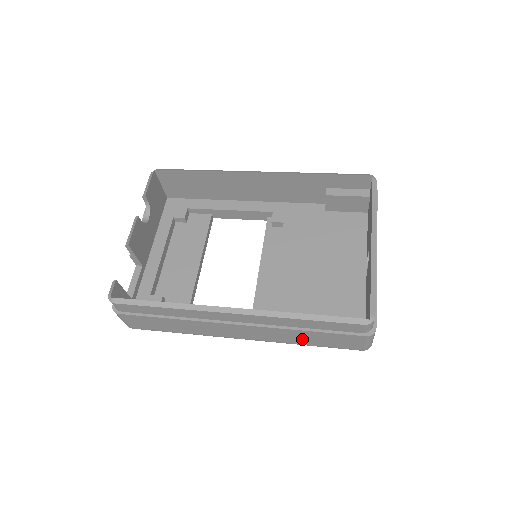
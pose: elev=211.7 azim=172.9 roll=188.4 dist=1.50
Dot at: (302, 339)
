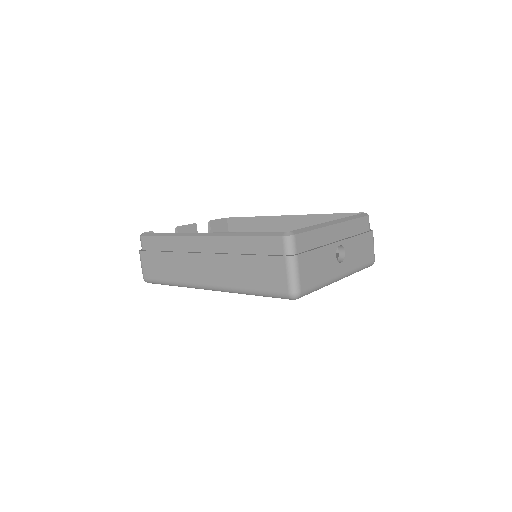
Dot at: (243, 275)
